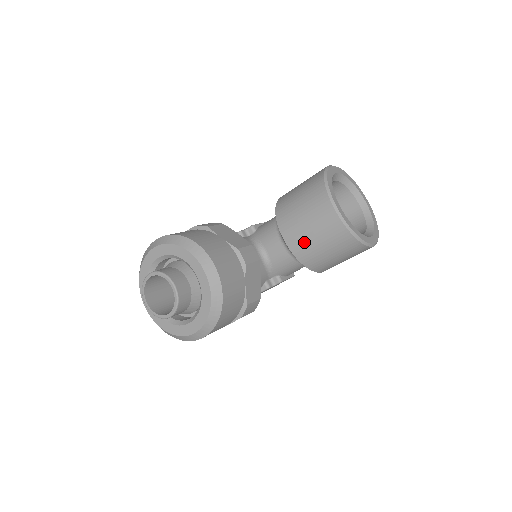
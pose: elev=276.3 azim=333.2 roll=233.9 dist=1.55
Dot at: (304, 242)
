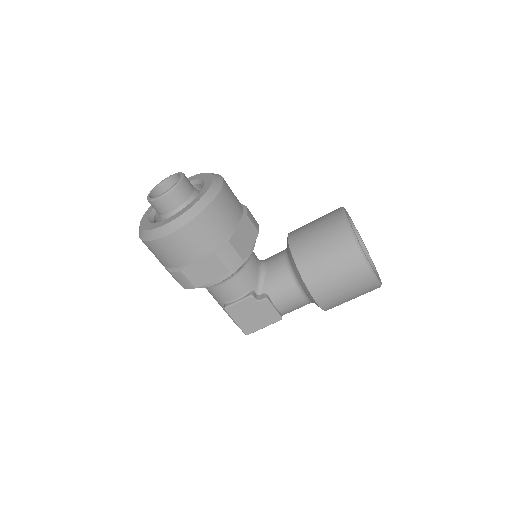
Dot at: (305, 240)
